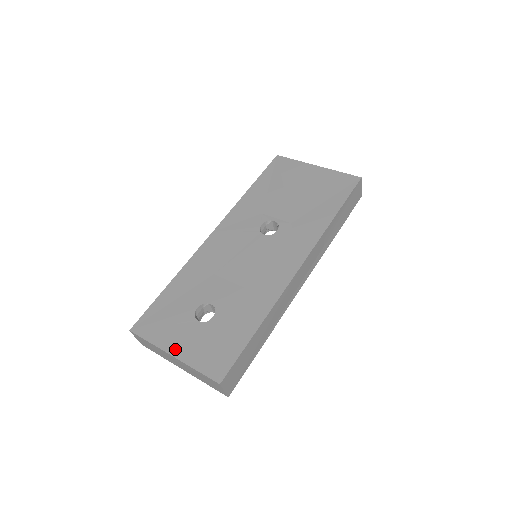
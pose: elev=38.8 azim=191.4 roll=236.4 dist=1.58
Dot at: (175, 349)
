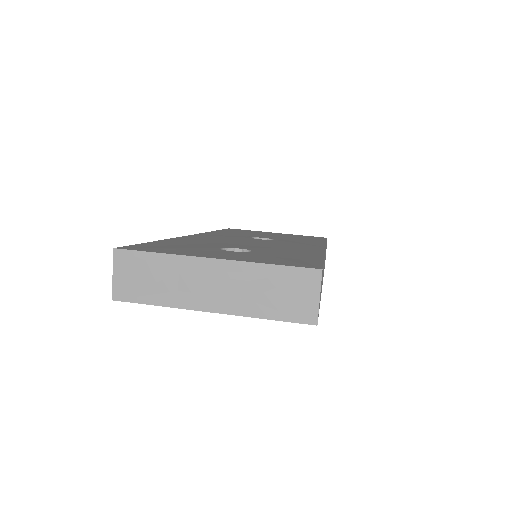
Dot at: (215, 256)
